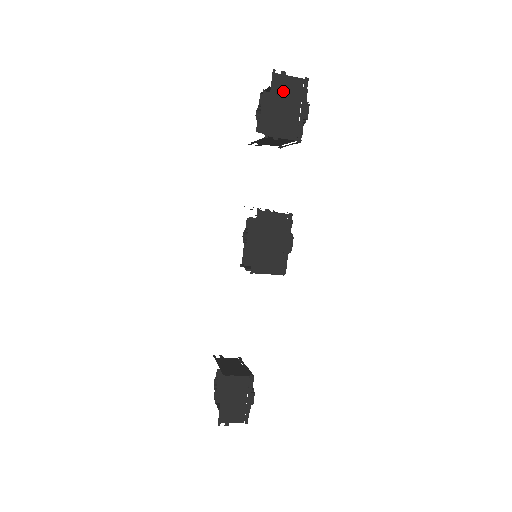
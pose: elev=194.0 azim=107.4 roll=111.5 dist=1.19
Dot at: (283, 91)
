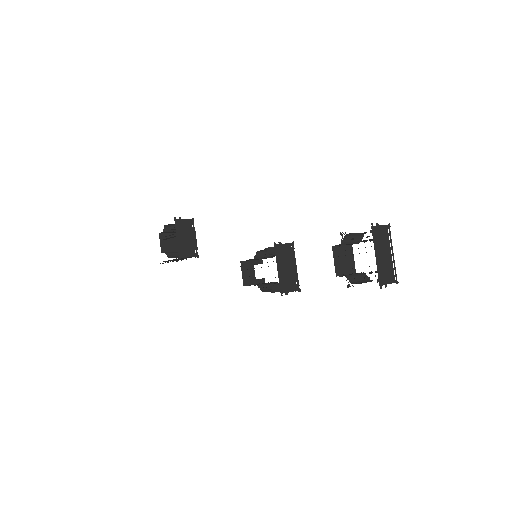
Dot at: occluded
